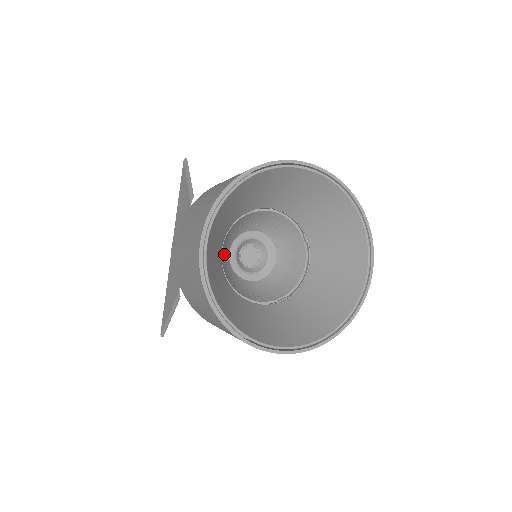
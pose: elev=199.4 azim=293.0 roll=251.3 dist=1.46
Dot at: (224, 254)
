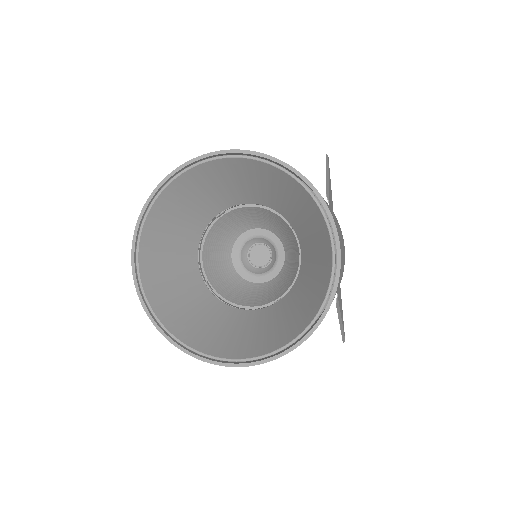
Dot at: (216, 263)
